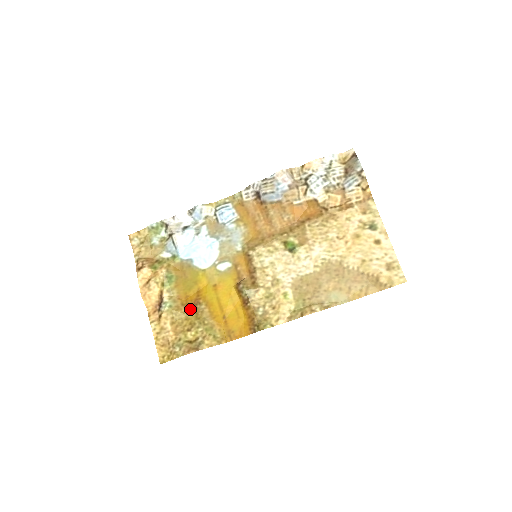
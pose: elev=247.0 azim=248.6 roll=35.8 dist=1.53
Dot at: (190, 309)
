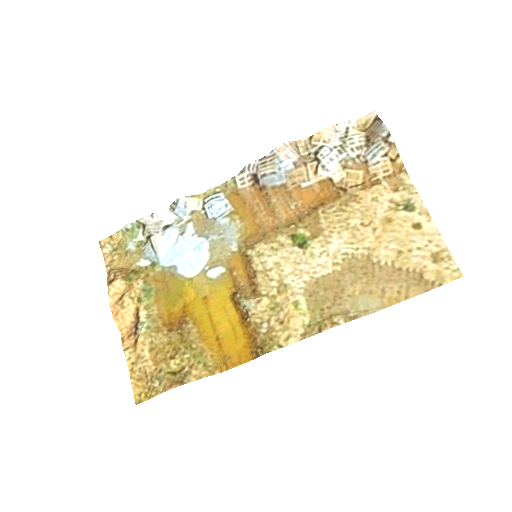
Dot at: (174, 330)
